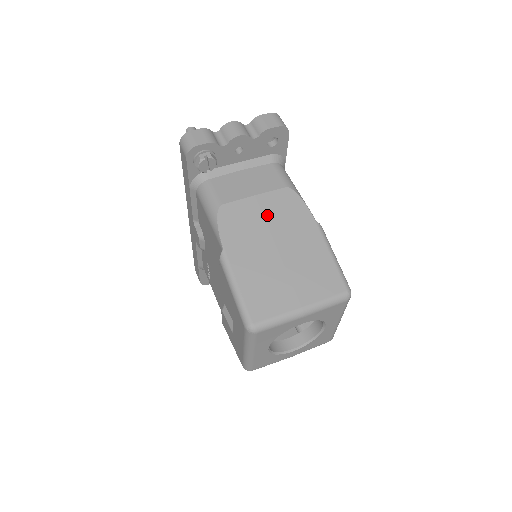
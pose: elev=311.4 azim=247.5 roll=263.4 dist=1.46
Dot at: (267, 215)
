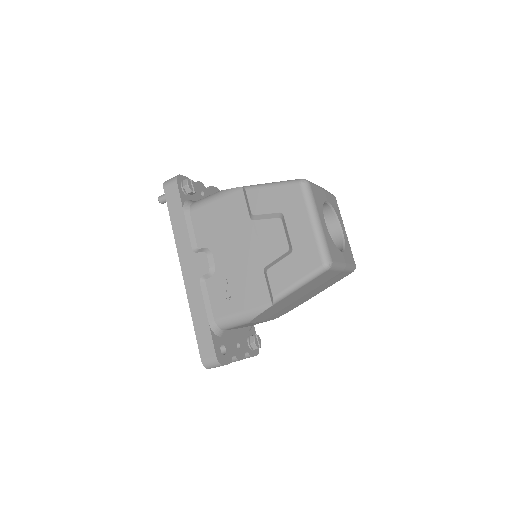
Dot at: occluded
